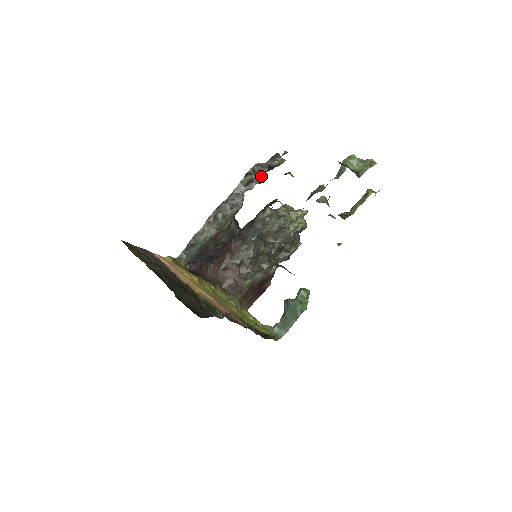
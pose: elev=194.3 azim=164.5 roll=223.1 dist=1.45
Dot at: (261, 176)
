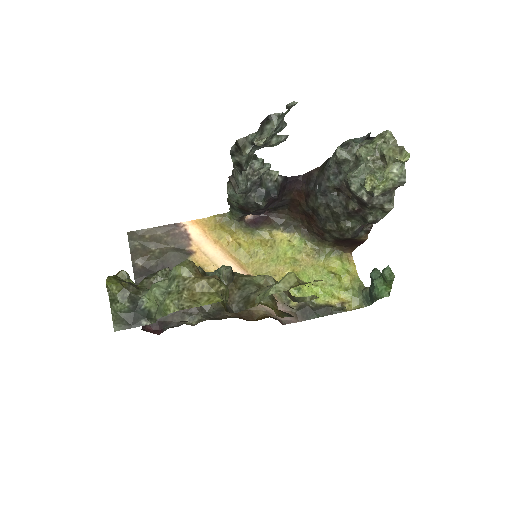
Dot at: (266, 143)
